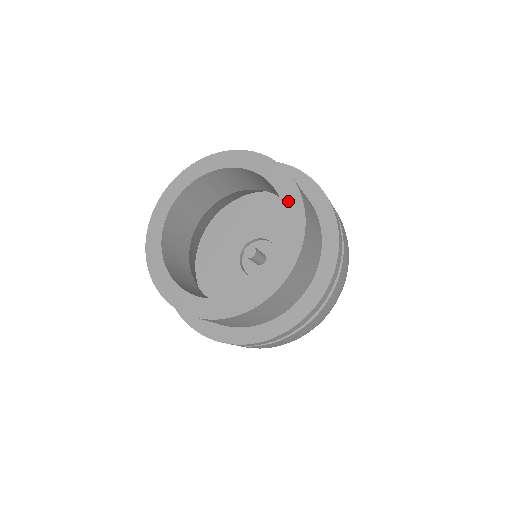
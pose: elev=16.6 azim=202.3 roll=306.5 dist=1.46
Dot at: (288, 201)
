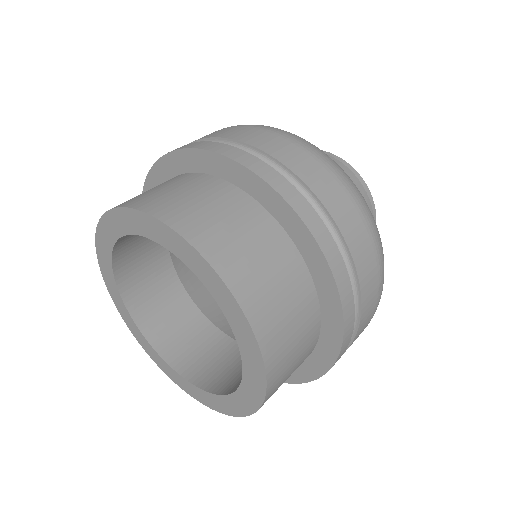
Dot at: (248, 386)
